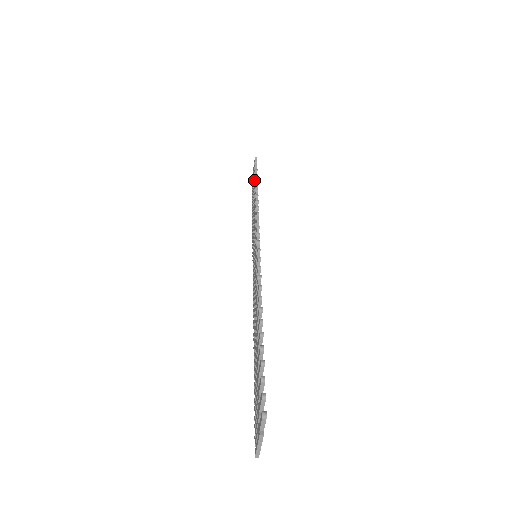
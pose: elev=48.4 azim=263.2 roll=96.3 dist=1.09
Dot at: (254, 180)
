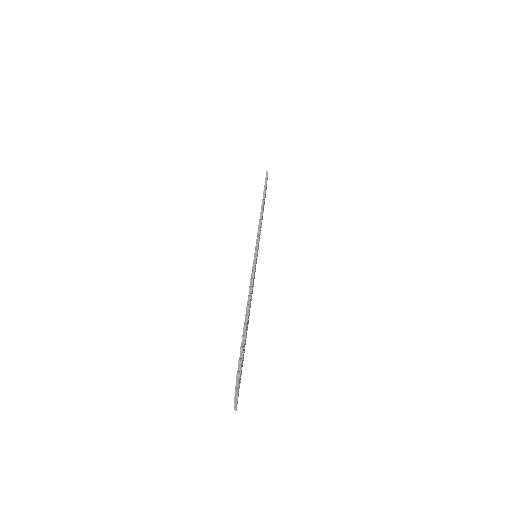
Dot at: occluded
